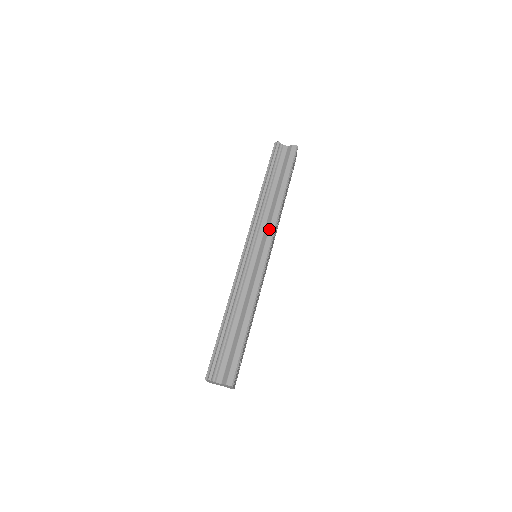
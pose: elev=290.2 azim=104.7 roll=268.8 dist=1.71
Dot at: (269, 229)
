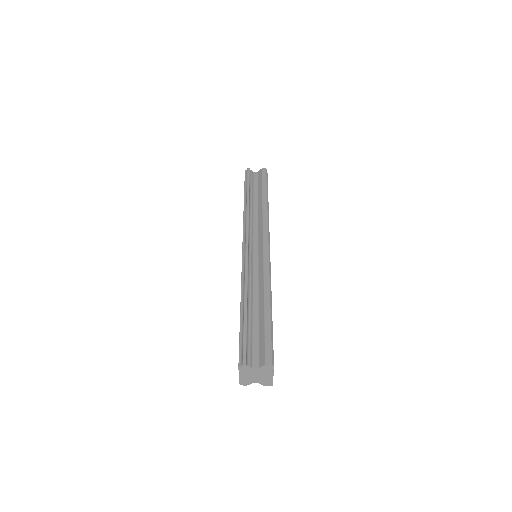
Dot at: (263, 227)
